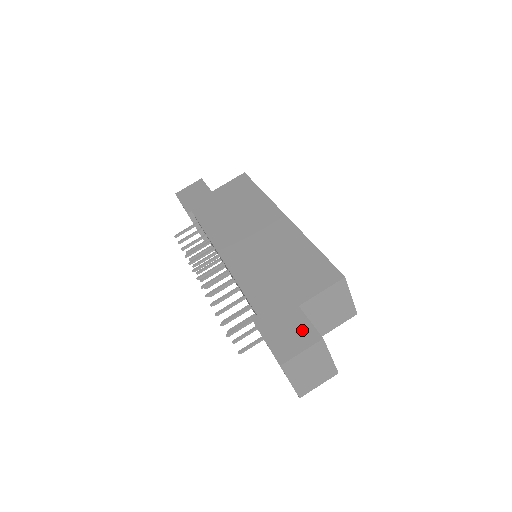
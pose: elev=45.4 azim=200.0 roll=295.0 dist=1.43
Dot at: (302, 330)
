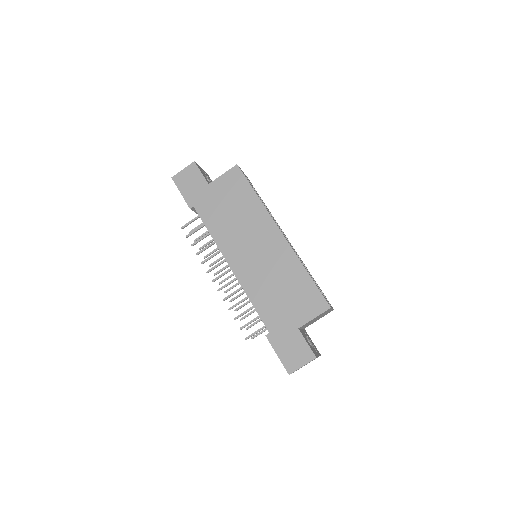
Dot at: (302, 349)
